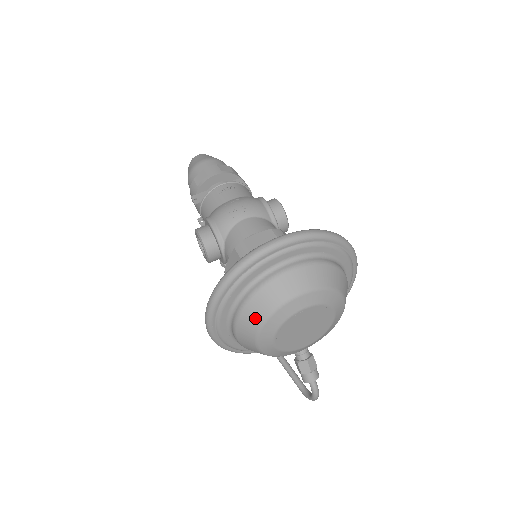
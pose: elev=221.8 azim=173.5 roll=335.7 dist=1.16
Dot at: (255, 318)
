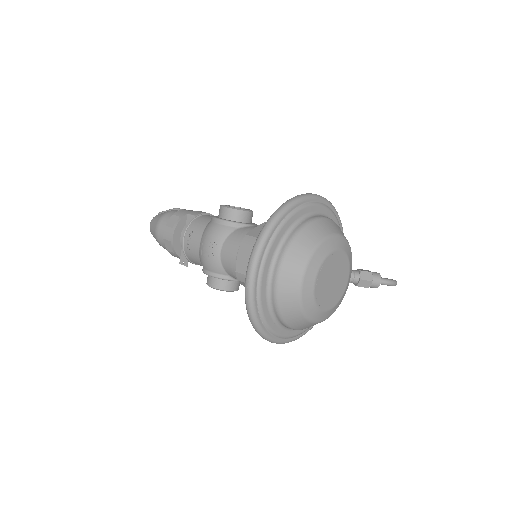
Dot at: (297, 319)
